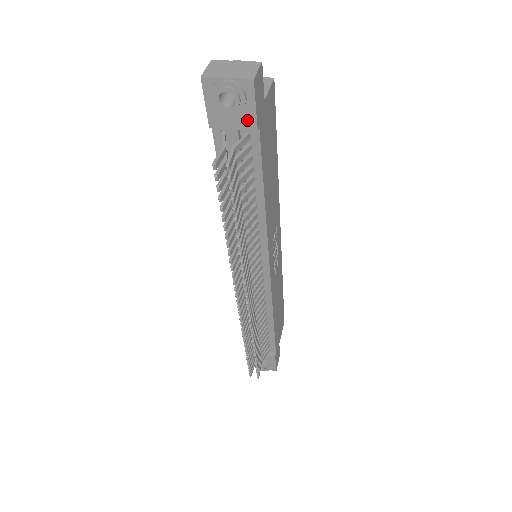
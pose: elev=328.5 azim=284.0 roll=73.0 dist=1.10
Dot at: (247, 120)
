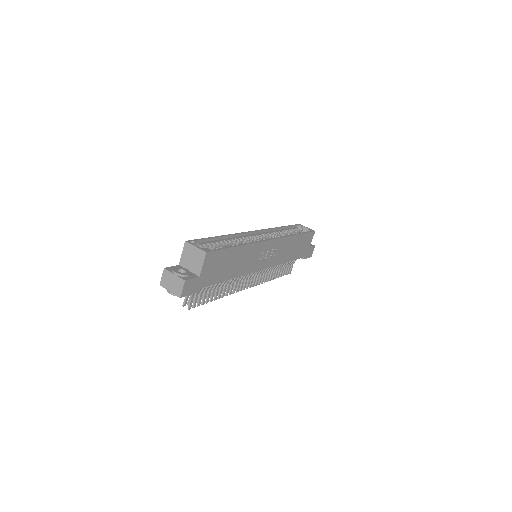
Dot at: occluded
